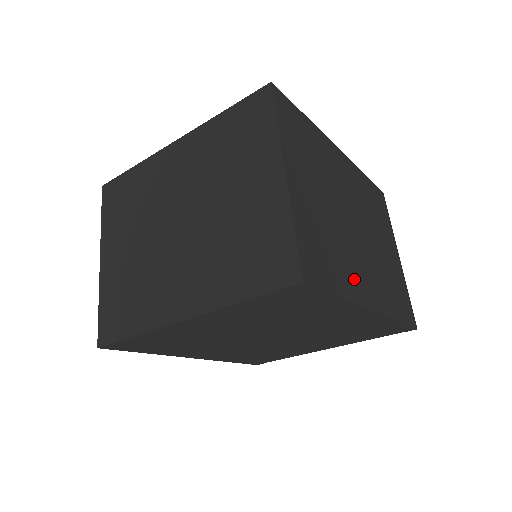
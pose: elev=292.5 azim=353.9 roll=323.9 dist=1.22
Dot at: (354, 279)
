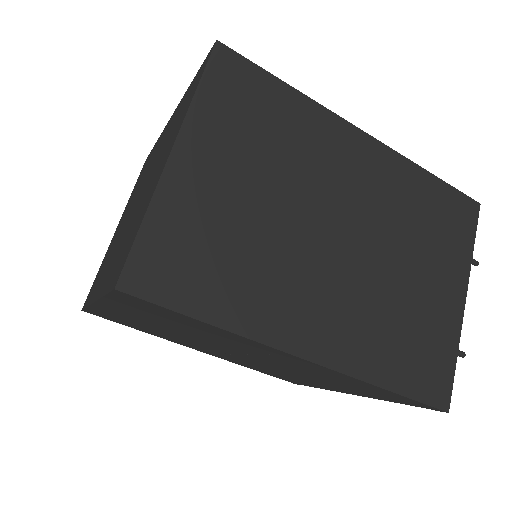
Dot at: (275, 308)
